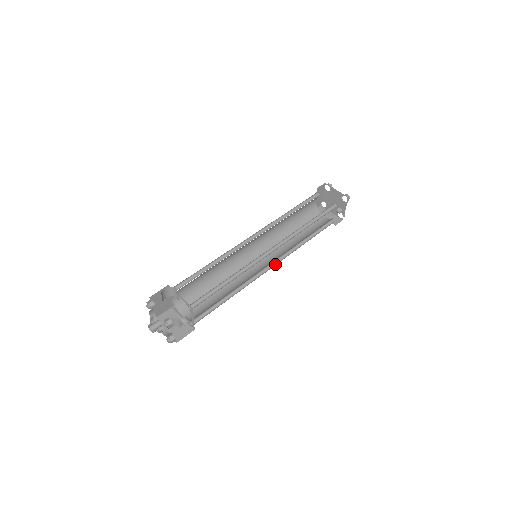
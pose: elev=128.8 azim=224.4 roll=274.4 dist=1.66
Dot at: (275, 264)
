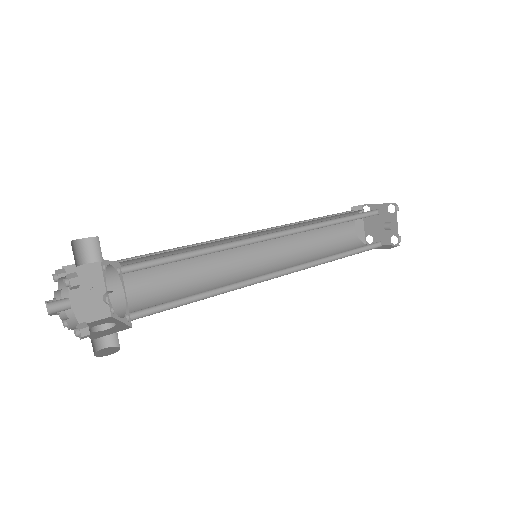
Dot at: (290, 273)
